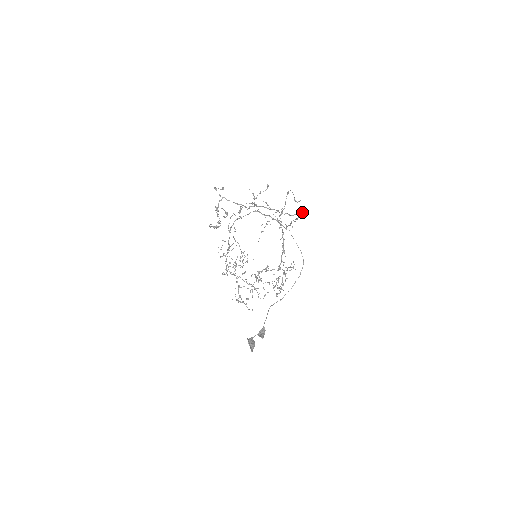
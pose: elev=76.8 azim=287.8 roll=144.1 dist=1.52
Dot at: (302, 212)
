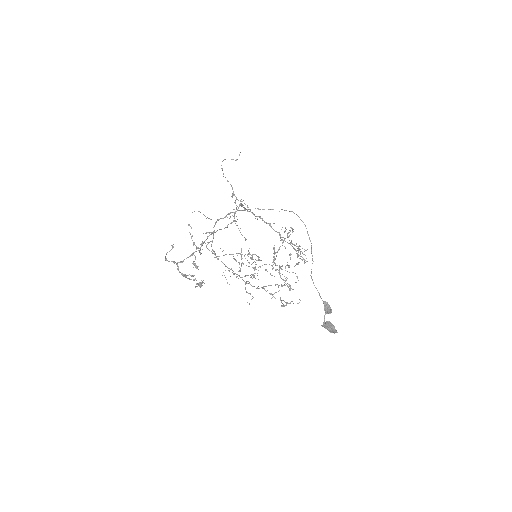
Dot at: occluded
